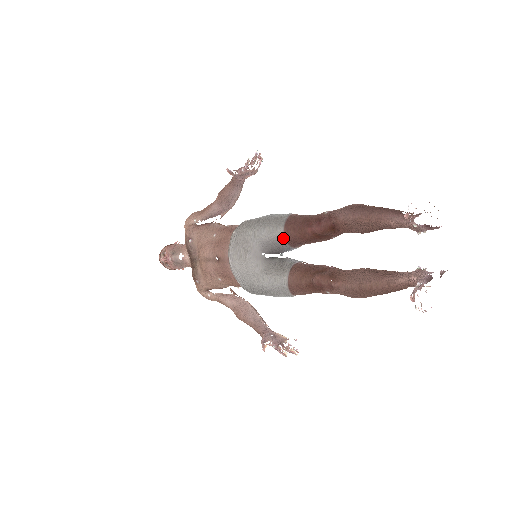
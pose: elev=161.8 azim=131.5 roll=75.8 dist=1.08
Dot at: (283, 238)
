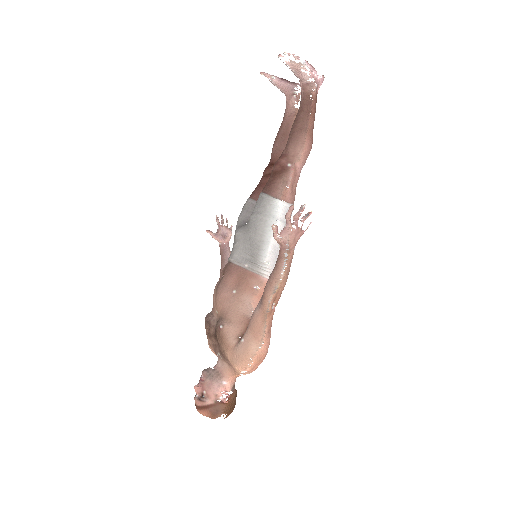
Dot at: (251, 200)
